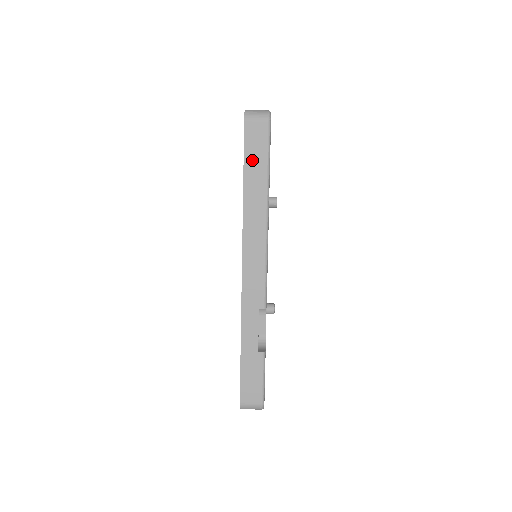
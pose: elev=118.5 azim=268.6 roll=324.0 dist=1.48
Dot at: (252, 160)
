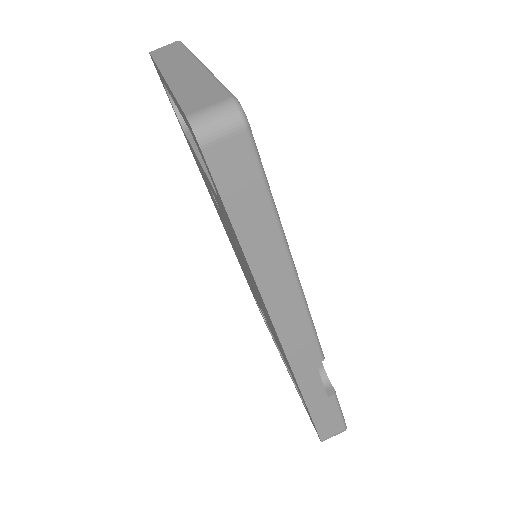
Dot at: (241, 206)
